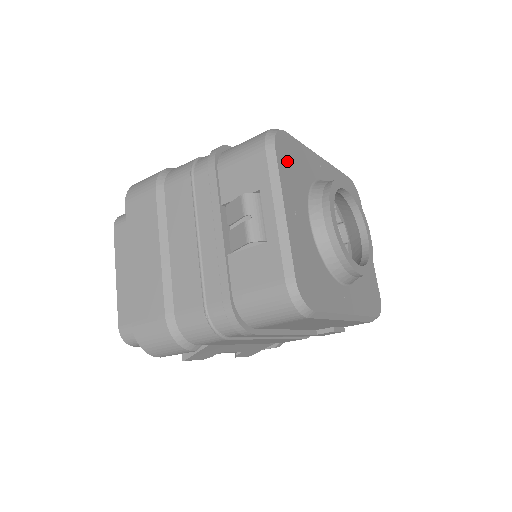
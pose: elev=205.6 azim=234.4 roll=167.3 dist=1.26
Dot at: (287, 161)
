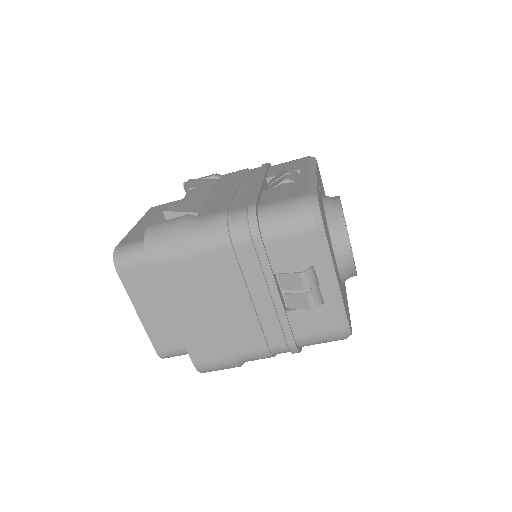
Dot at: (325, 227)
